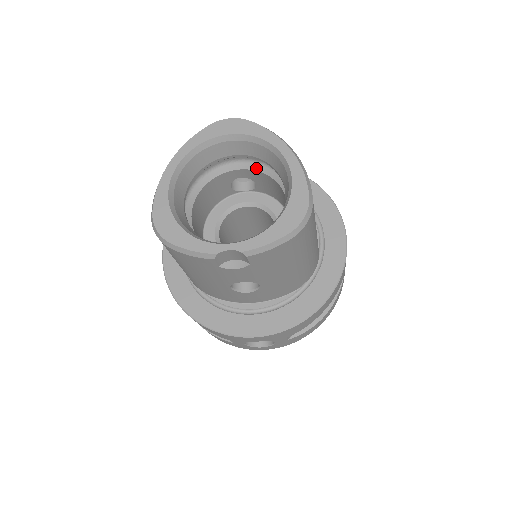
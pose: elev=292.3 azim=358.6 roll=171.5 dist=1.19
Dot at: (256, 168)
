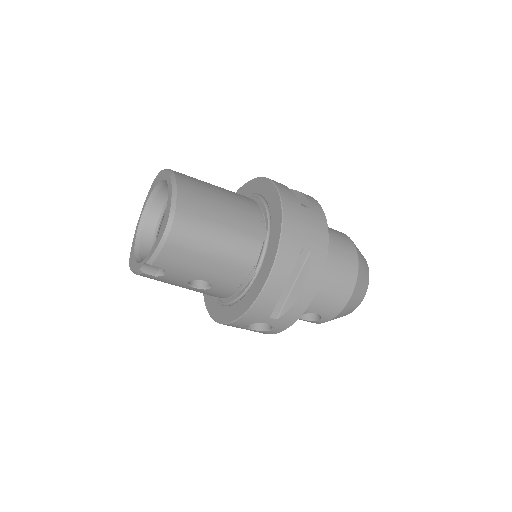
Dot at: occluded
